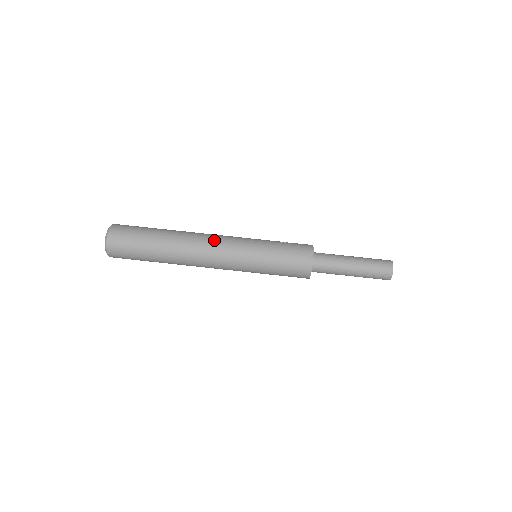
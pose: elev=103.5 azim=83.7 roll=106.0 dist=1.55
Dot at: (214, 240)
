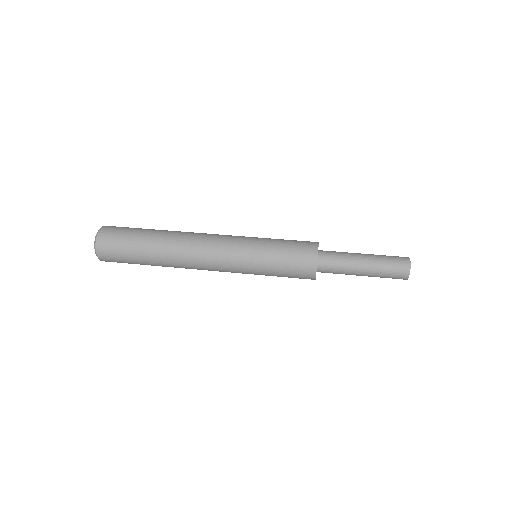
Dot at: occluded
